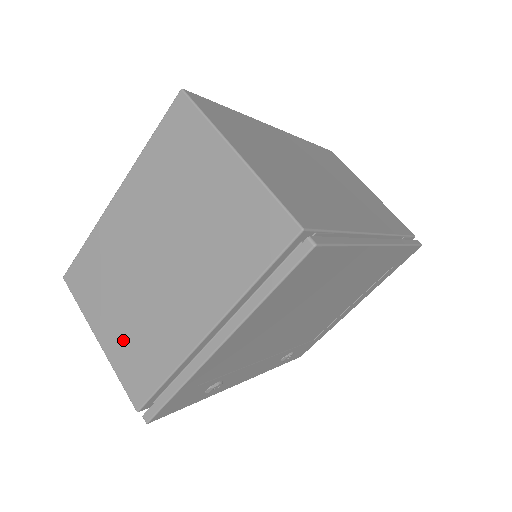
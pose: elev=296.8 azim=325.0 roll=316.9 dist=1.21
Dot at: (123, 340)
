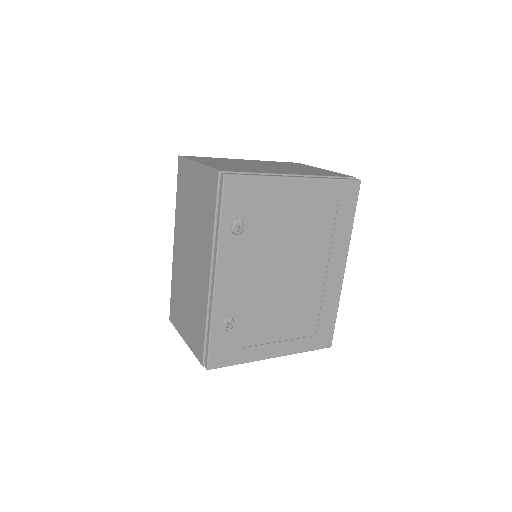
Dot at: (223, 165)
